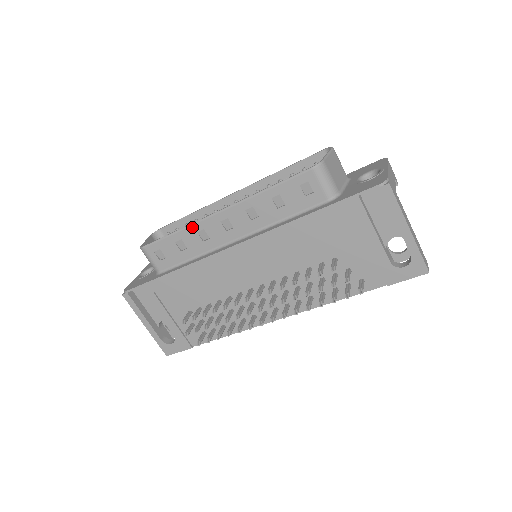
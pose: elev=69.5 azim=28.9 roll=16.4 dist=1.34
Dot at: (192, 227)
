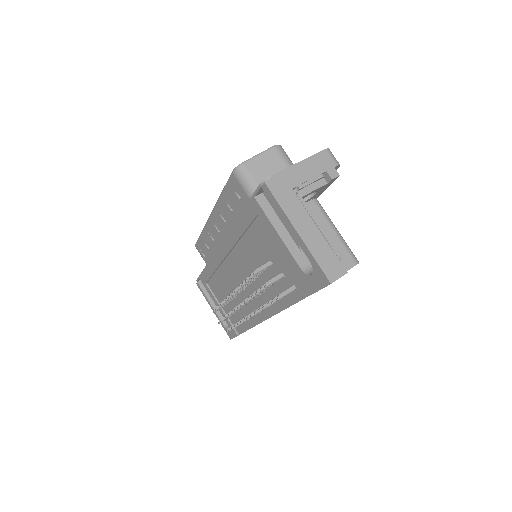
Dot at: (205, 229)
